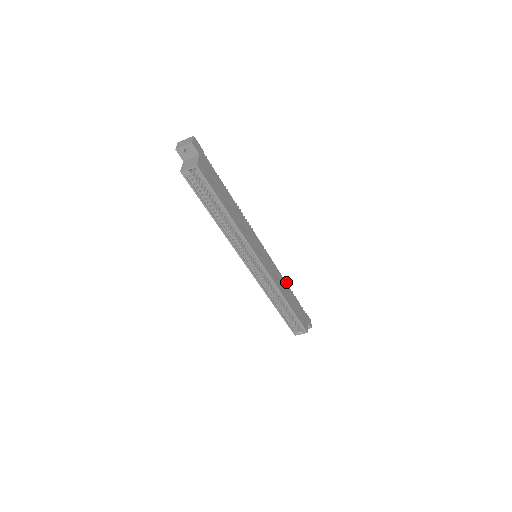
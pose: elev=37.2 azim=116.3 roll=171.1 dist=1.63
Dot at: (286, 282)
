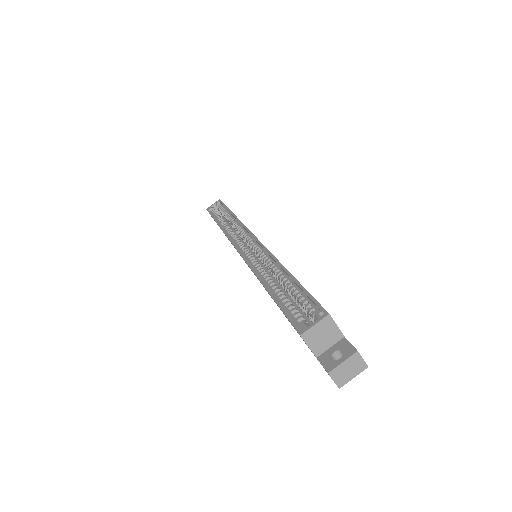
Dot at: occluded
